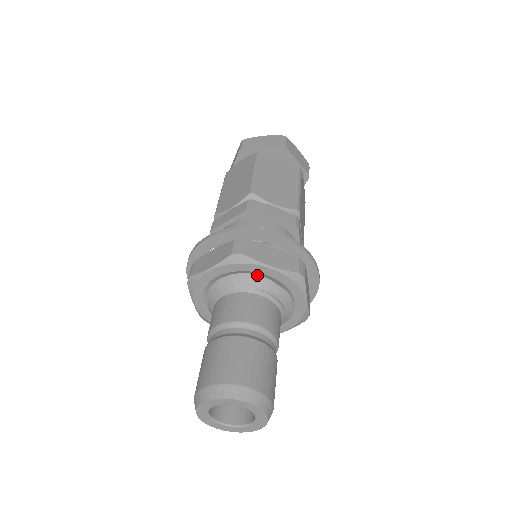
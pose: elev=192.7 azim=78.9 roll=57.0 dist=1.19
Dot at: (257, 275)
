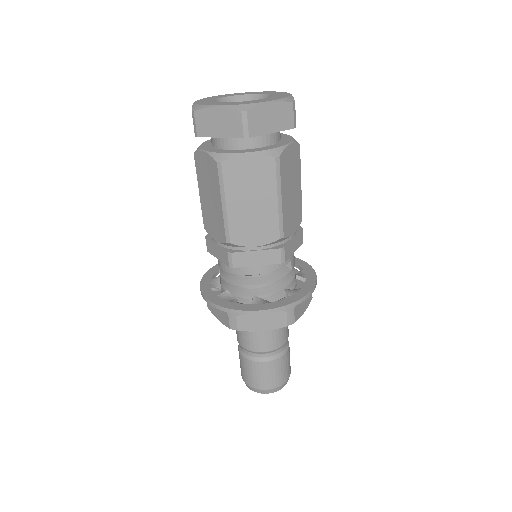
Dot at: occluded
